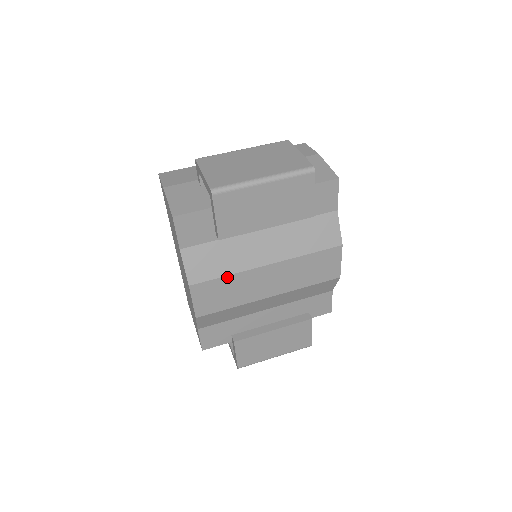
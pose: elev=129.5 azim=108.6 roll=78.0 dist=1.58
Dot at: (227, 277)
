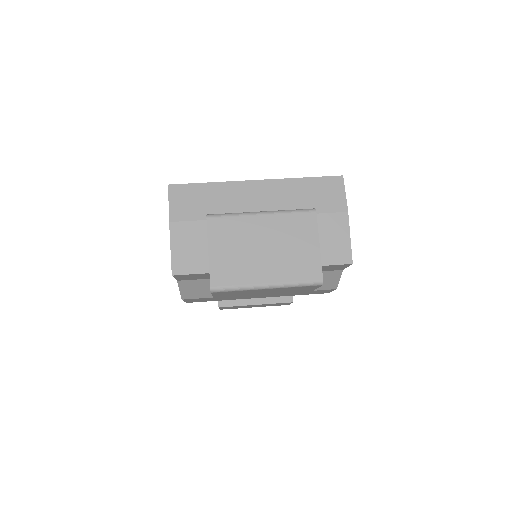
Dot at: (219, 297)
